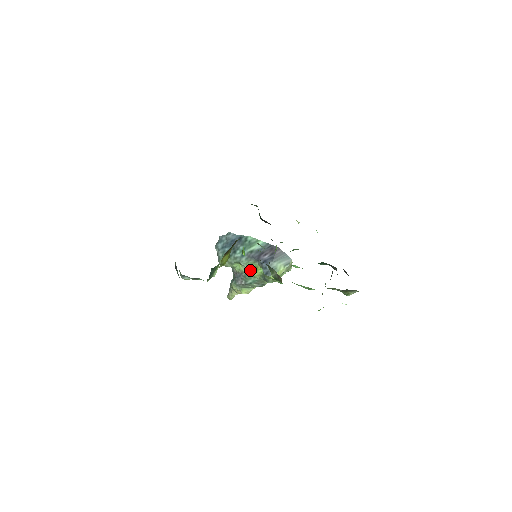
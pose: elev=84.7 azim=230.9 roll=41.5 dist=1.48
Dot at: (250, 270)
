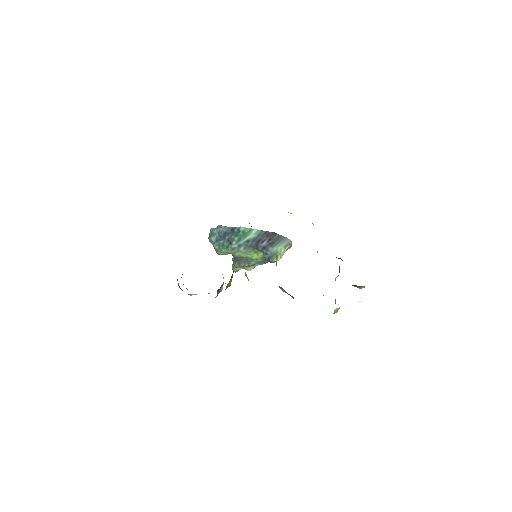
Dot at: (251, 256)
